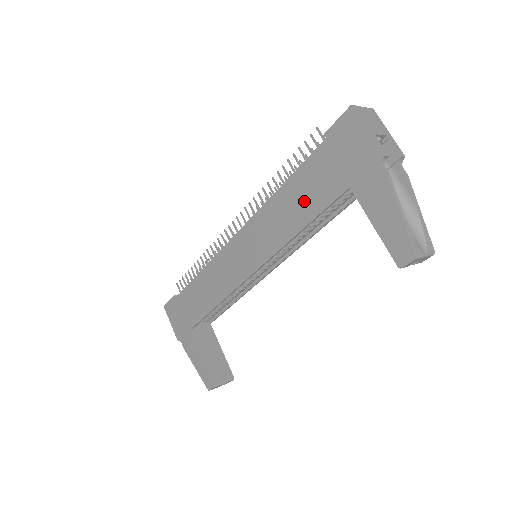
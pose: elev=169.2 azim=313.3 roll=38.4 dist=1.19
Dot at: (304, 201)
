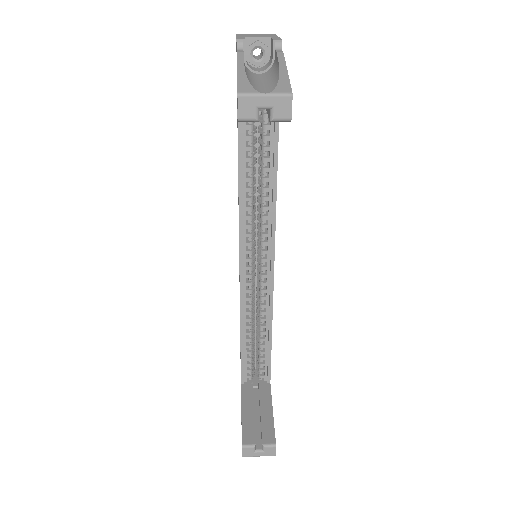
Dot at: occluded
